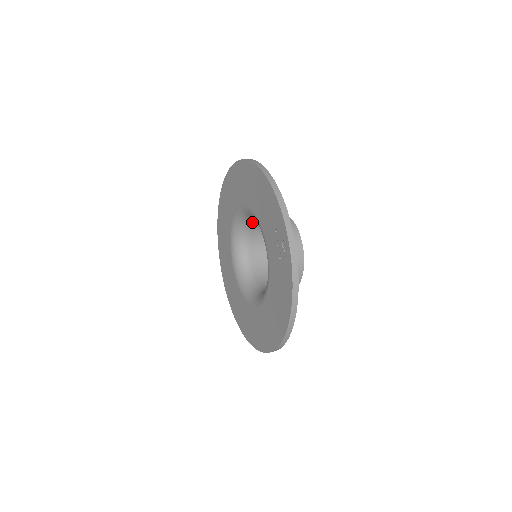
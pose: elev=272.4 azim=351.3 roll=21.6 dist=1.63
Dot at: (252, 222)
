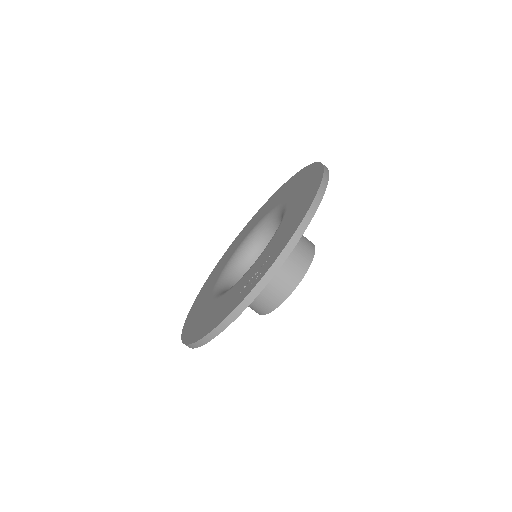
Dot at: occluded
